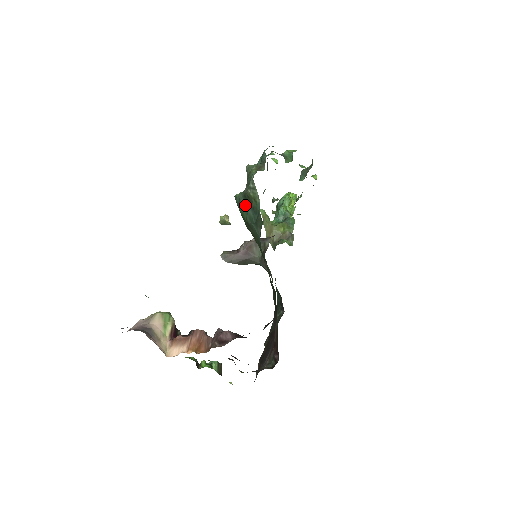
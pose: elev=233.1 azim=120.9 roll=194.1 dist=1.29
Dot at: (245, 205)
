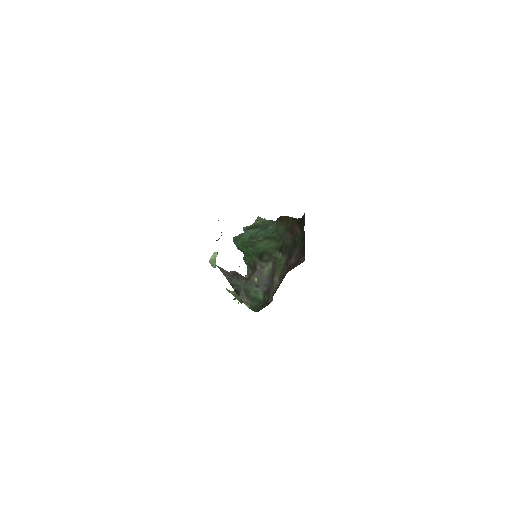
Dot at: (249, 231)
